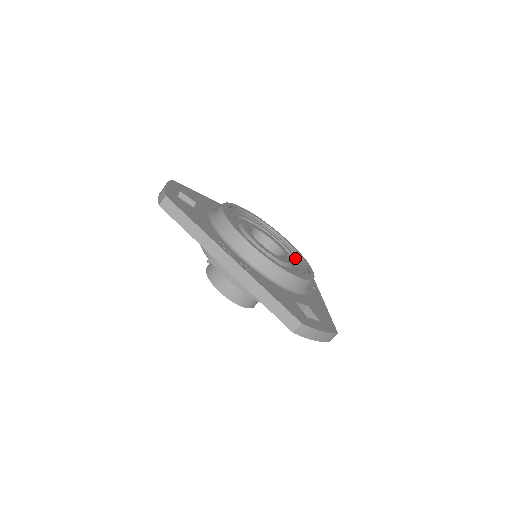
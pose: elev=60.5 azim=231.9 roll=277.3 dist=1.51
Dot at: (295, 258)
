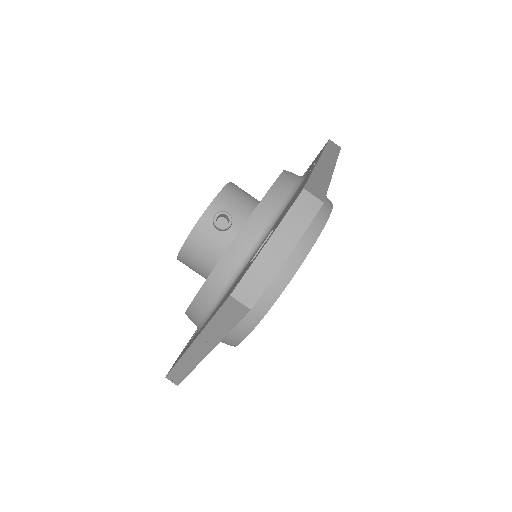
Dot at: occluded
